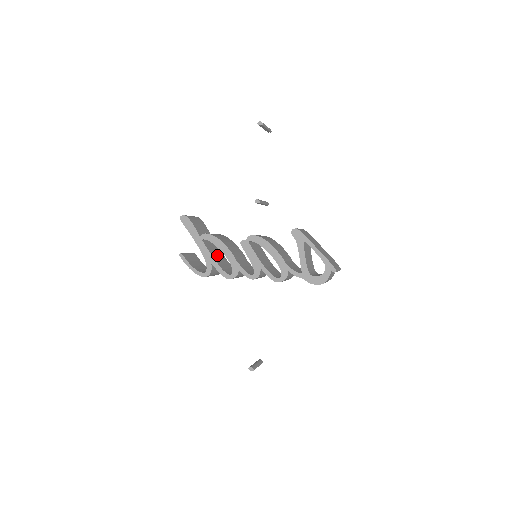
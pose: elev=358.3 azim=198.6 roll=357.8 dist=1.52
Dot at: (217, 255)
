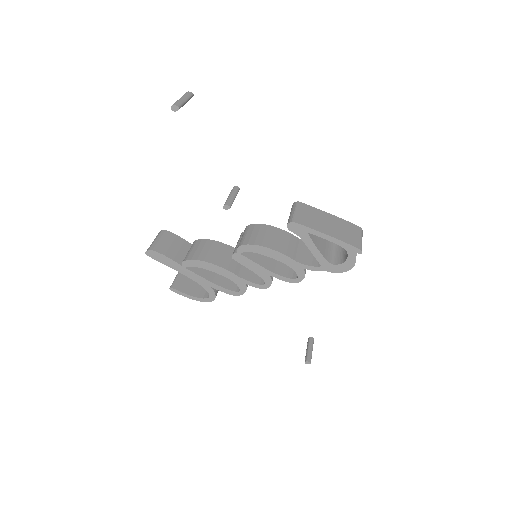
Dot at: occluded
